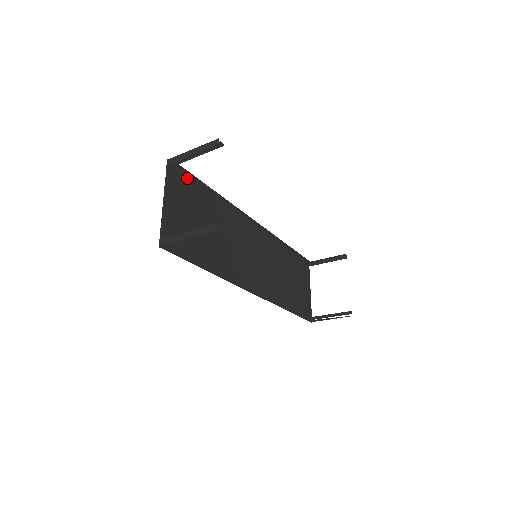
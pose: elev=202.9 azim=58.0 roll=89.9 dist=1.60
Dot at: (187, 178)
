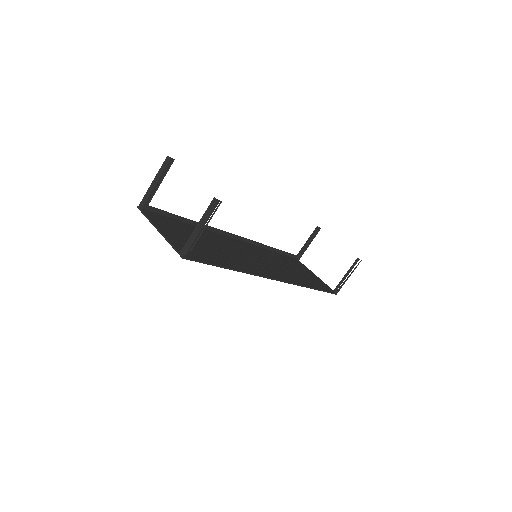
Dot at: (162, 216)
